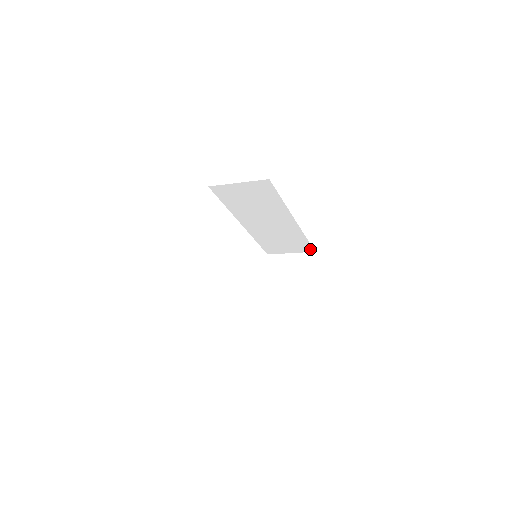
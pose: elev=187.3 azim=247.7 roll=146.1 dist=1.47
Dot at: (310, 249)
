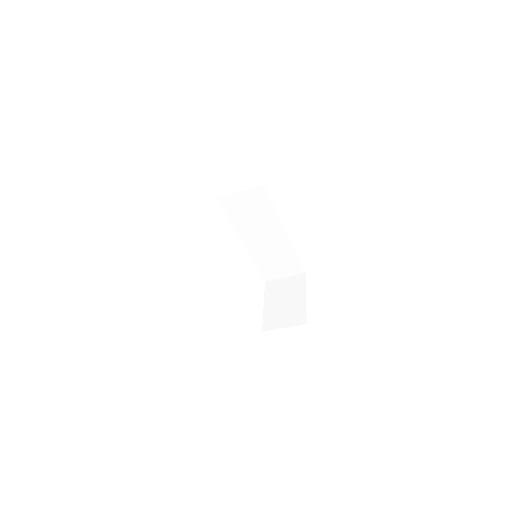
Dot at: (301, 270)
